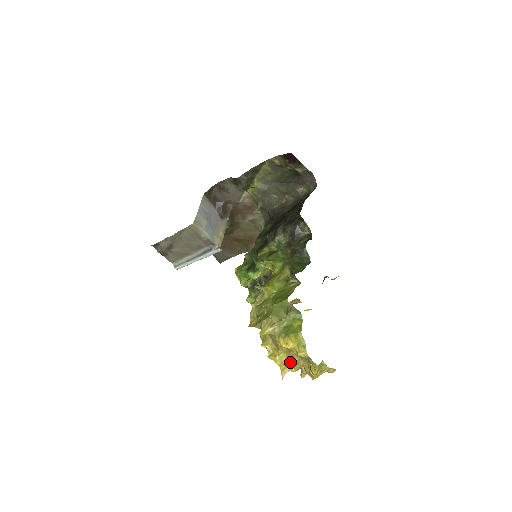
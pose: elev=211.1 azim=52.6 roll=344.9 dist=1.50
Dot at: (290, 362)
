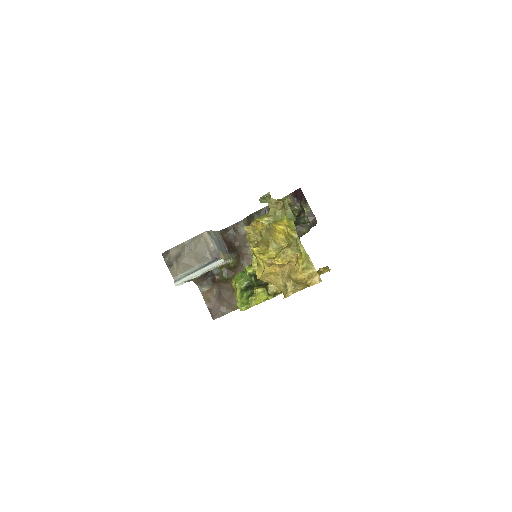
Dot at: (278, 255)
